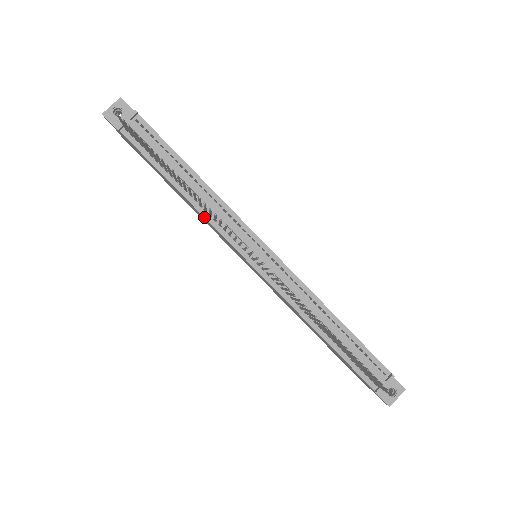
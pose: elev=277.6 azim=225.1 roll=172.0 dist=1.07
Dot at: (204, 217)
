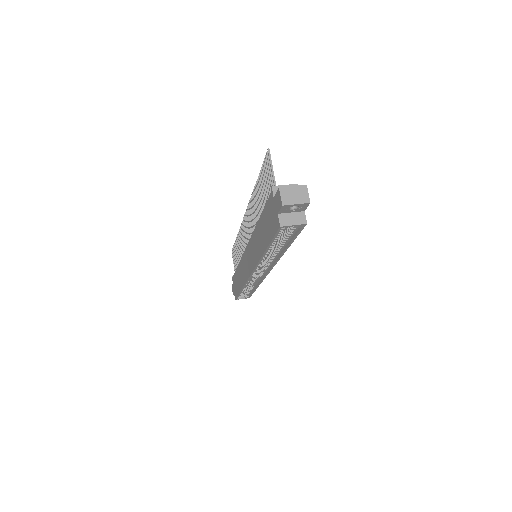
Dot at: (240, 260)
